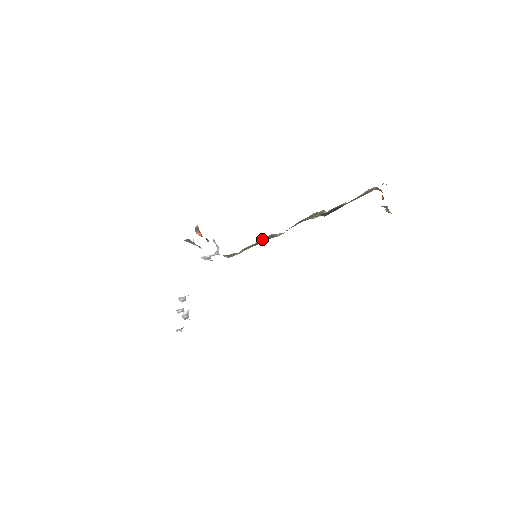
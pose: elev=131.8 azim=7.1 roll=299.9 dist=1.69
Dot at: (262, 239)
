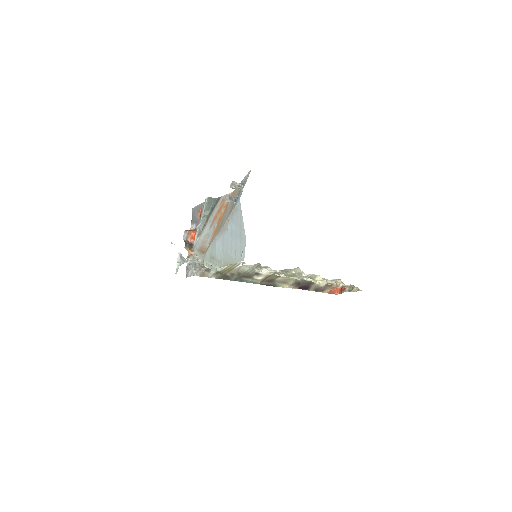
Dot at: (249, 265)
